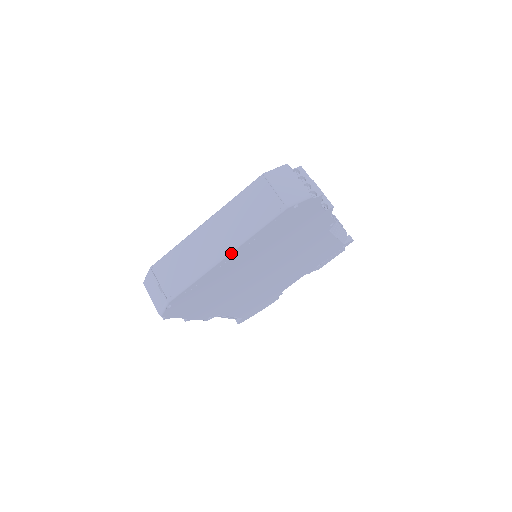
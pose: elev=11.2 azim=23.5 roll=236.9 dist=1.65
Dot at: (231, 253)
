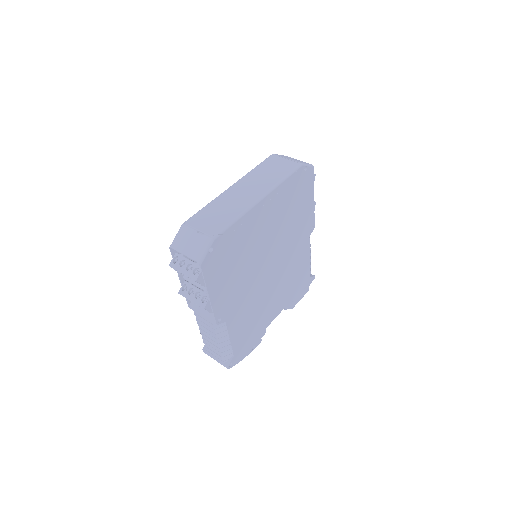
Dot at: (265, 197)
